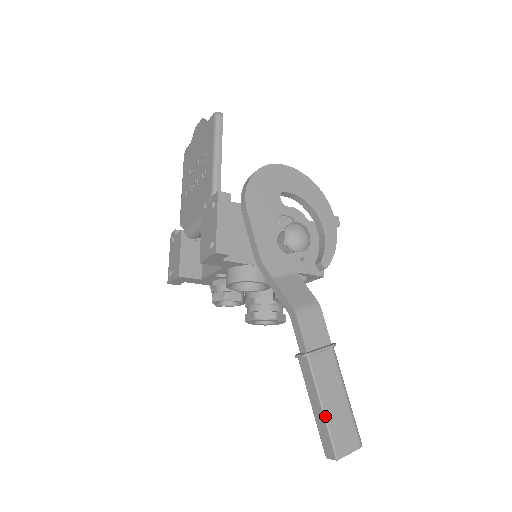
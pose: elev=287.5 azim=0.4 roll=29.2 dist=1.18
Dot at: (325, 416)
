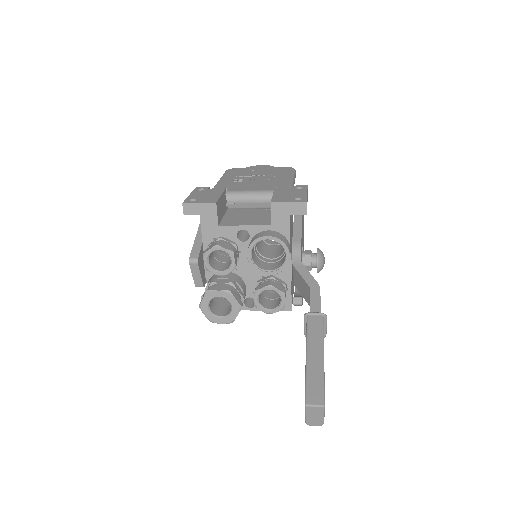
Dot at: occluded
